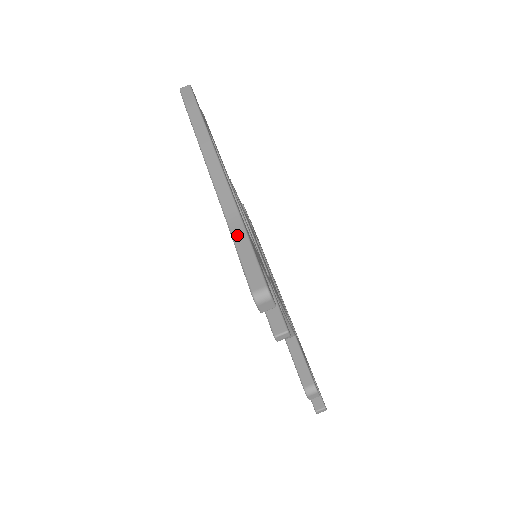
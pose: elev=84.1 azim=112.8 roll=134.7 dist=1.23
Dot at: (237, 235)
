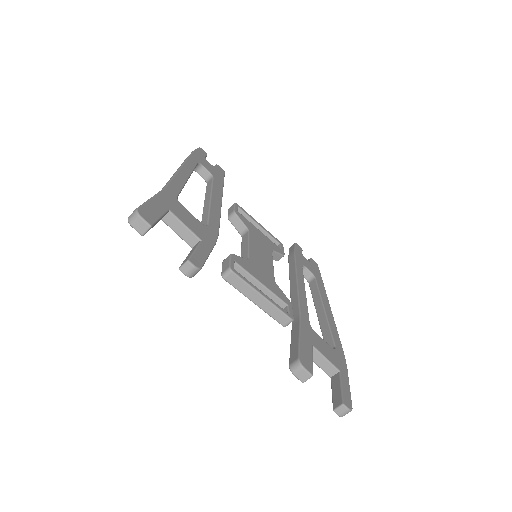
Dot at: occluded
